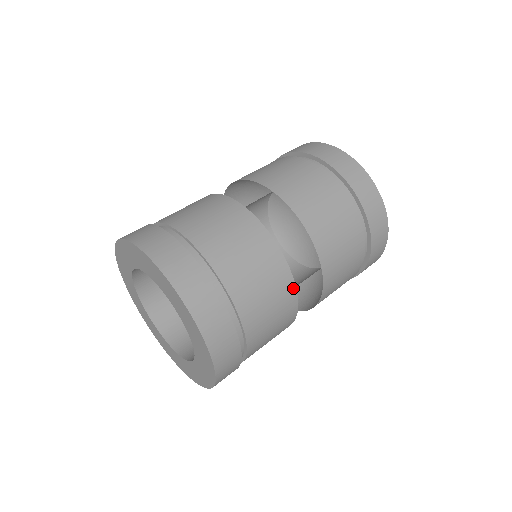
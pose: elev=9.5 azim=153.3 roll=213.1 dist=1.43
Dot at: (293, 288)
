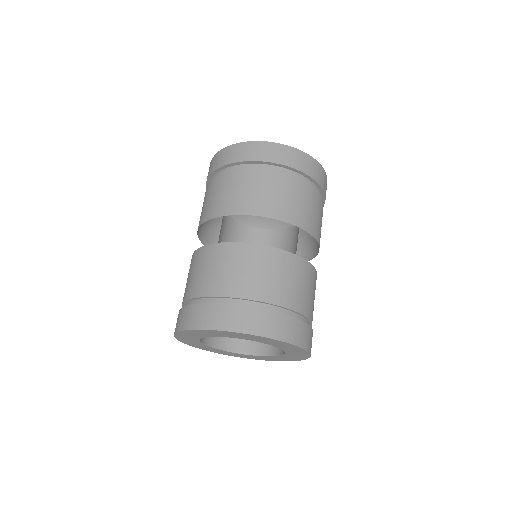
Dot at: occluded
